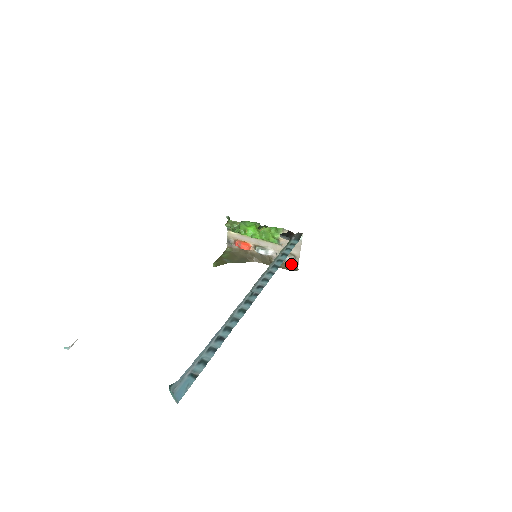
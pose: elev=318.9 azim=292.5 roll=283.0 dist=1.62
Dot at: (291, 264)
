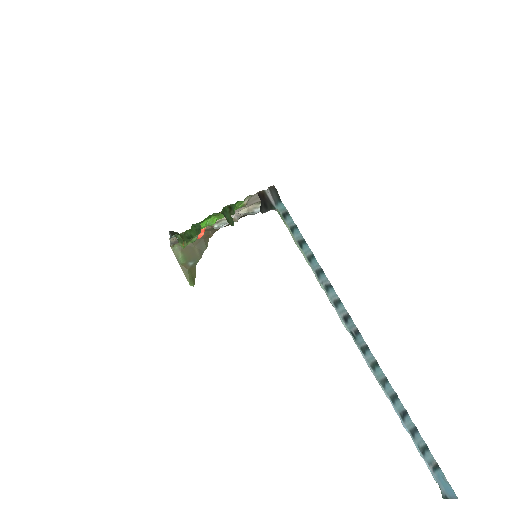
Dot at: occluded
